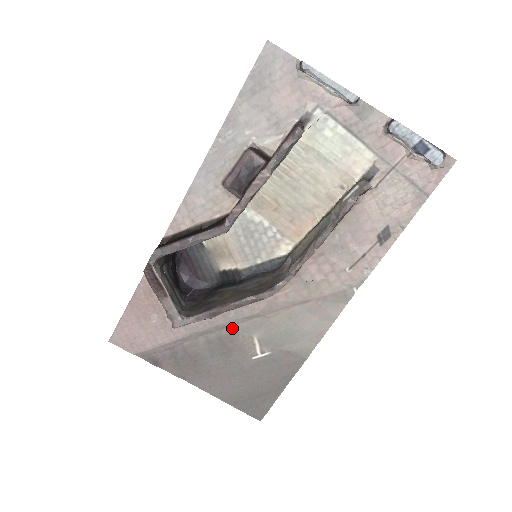
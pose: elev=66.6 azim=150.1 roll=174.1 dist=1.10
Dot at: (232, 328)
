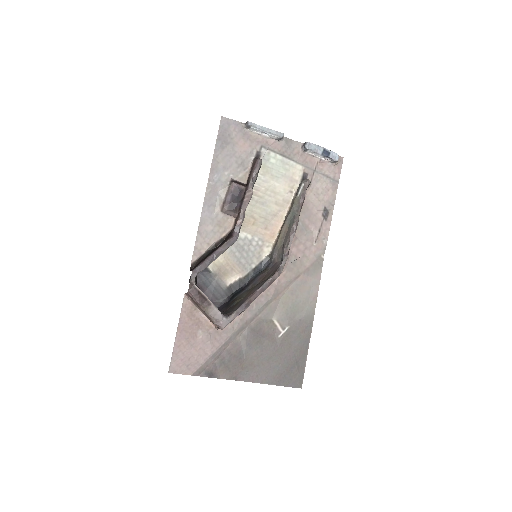
Dot at: (257, 318)
